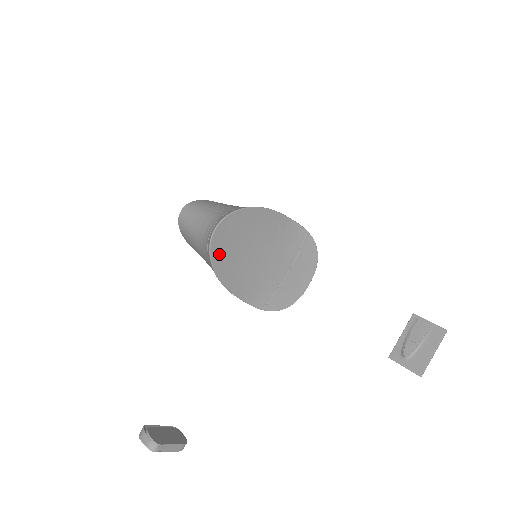
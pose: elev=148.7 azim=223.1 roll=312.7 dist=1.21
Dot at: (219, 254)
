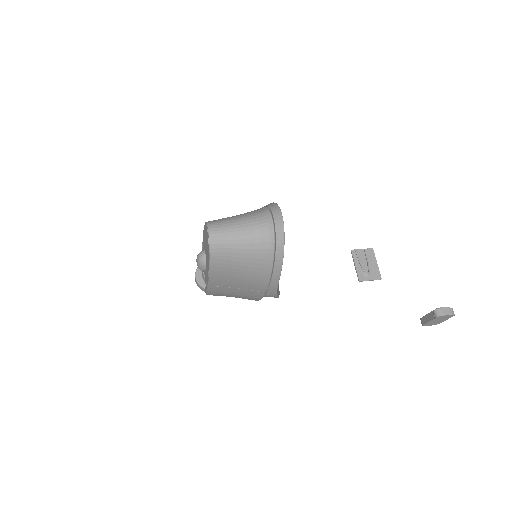
Dot at: occluded
